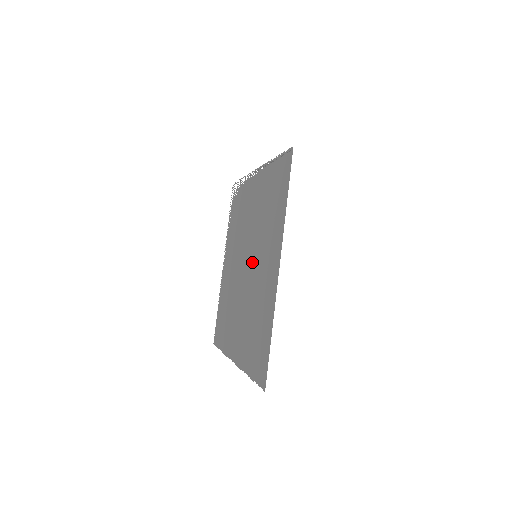
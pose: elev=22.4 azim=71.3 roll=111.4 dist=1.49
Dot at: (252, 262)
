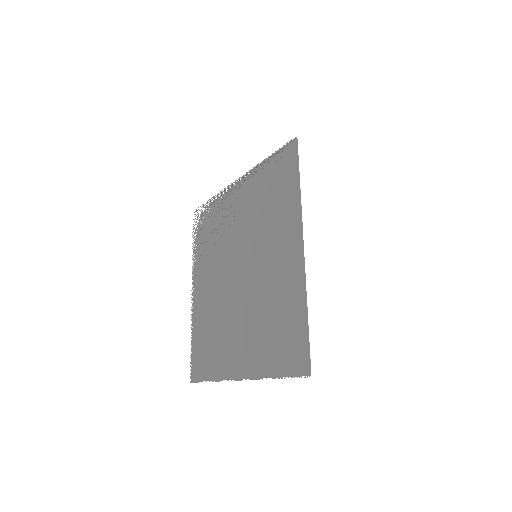
Dot at: (250, 264)
